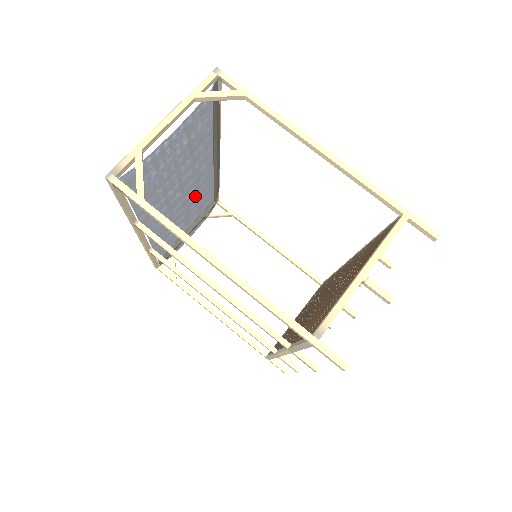
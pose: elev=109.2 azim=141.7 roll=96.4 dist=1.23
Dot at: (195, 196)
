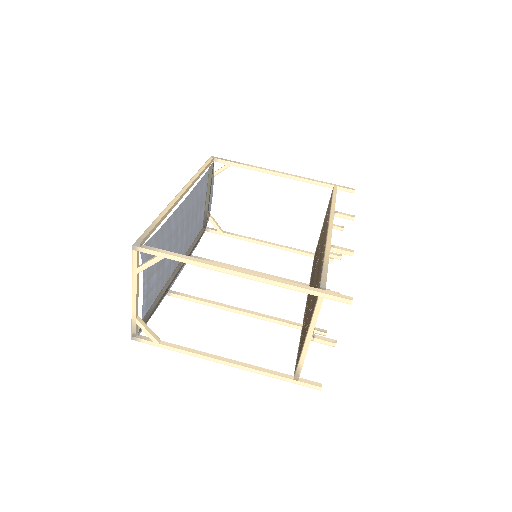
Dot at: (190, 226)
